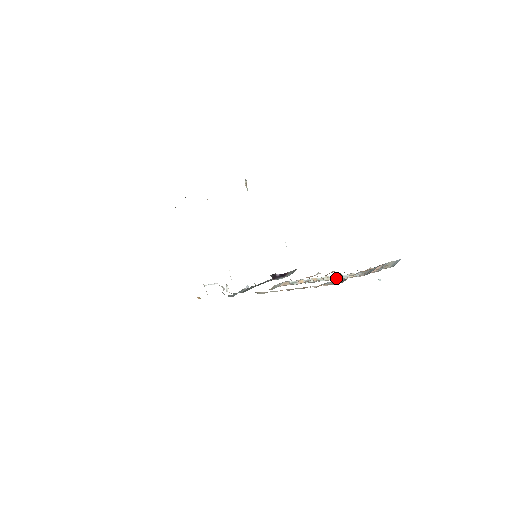
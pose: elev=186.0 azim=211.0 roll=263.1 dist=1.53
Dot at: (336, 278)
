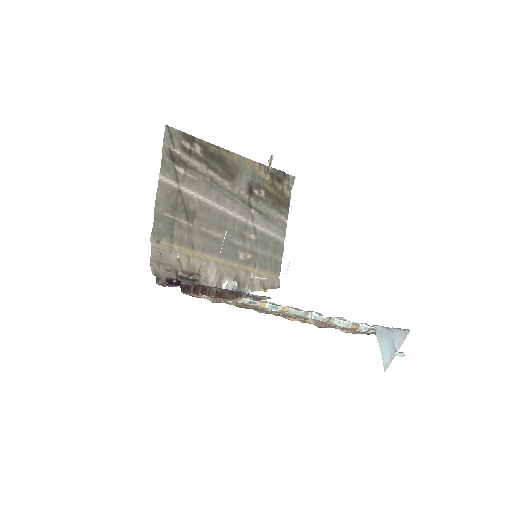
Dot at: (324, 320)
